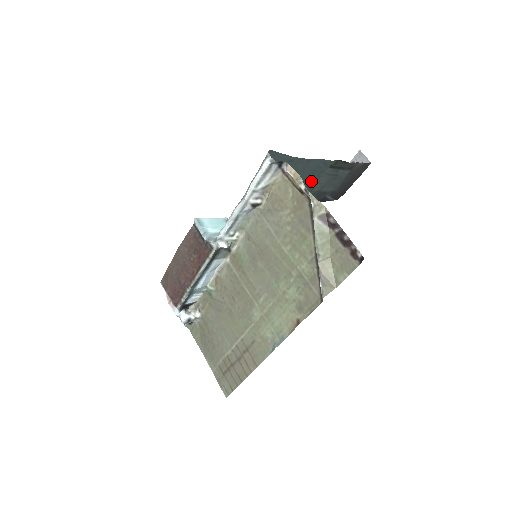
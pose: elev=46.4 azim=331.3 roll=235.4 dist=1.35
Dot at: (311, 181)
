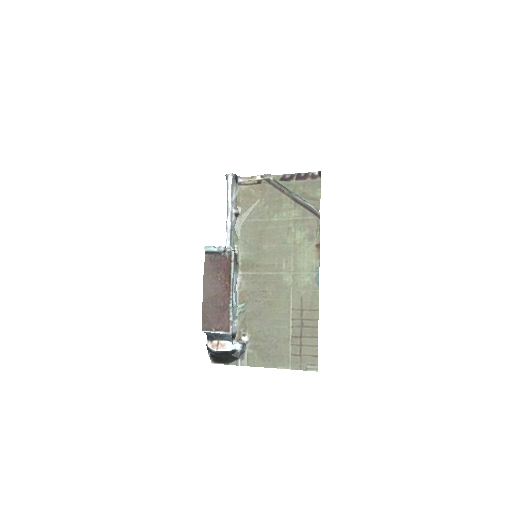
Dot at: occluded
